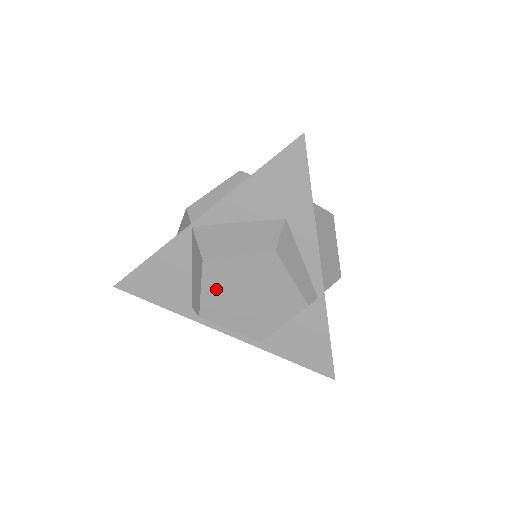
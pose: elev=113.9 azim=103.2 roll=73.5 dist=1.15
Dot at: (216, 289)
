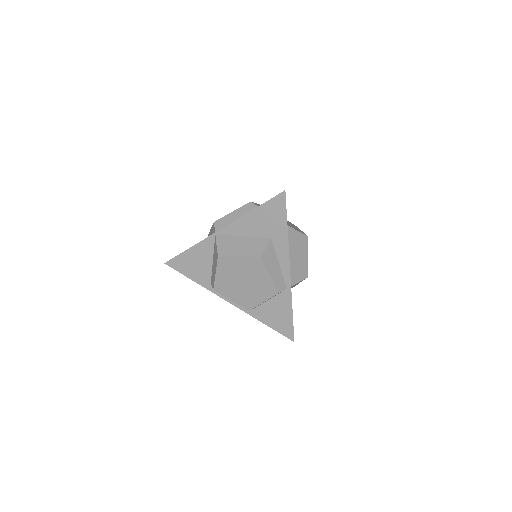
Dot at: (225, 275)
